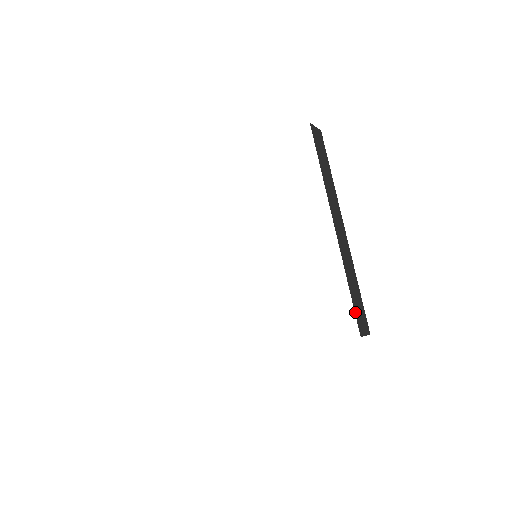
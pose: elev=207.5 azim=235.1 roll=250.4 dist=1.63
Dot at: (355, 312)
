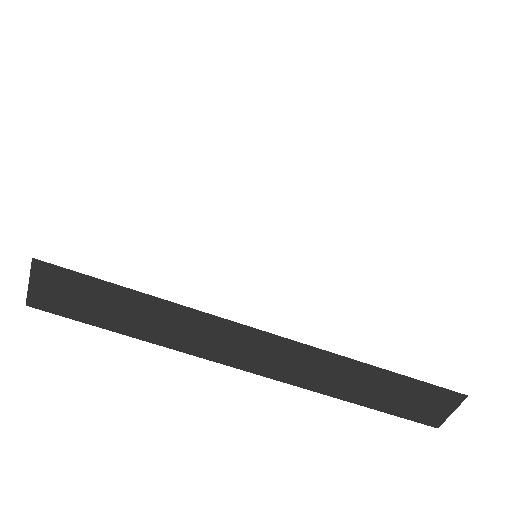
Dot at: occluded
